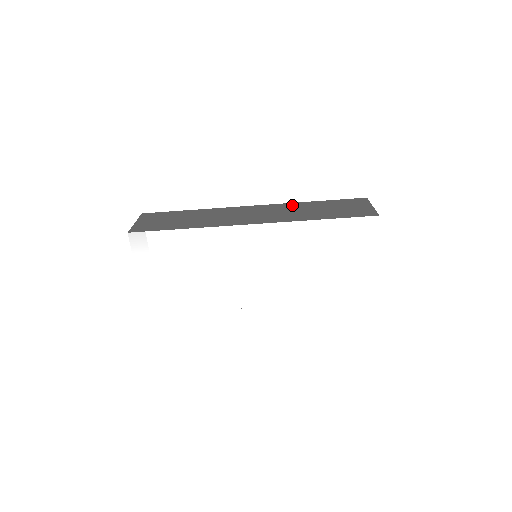
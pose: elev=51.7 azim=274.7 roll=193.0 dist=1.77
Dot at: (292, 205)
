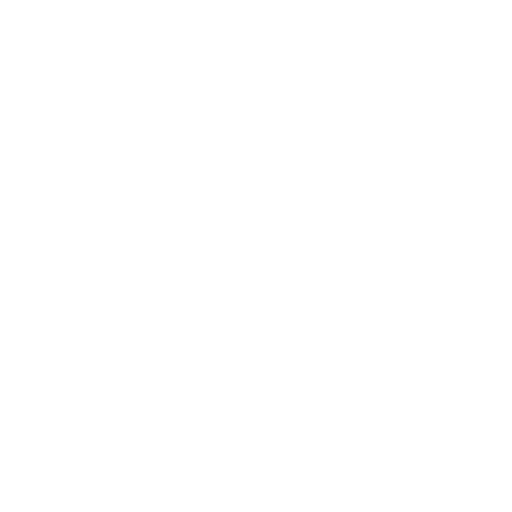
Dot at: occluded
